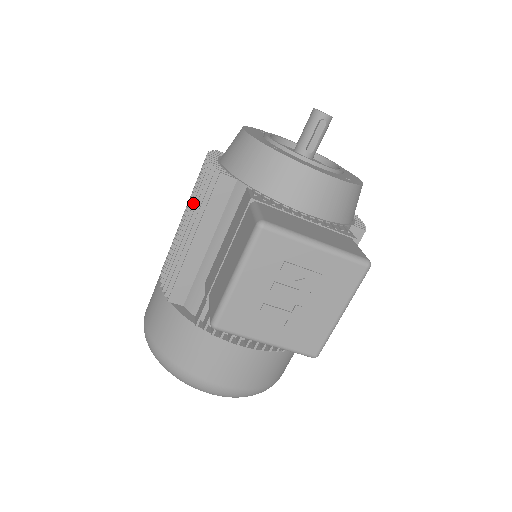
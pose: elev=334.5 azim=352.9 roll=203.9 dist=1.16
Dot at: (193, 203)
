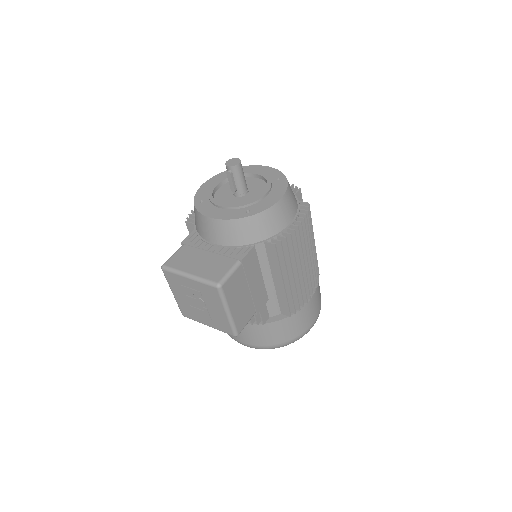
Dot at: occluded
